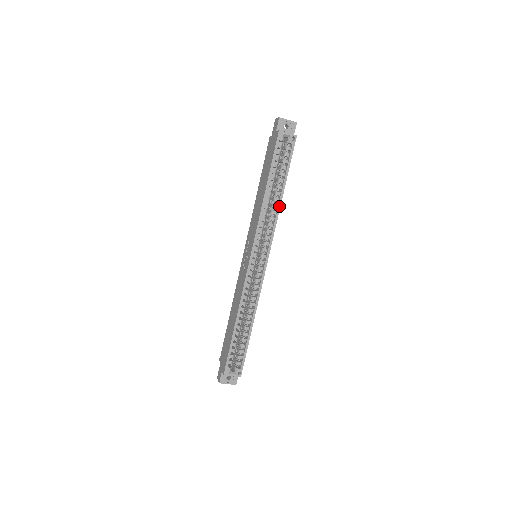
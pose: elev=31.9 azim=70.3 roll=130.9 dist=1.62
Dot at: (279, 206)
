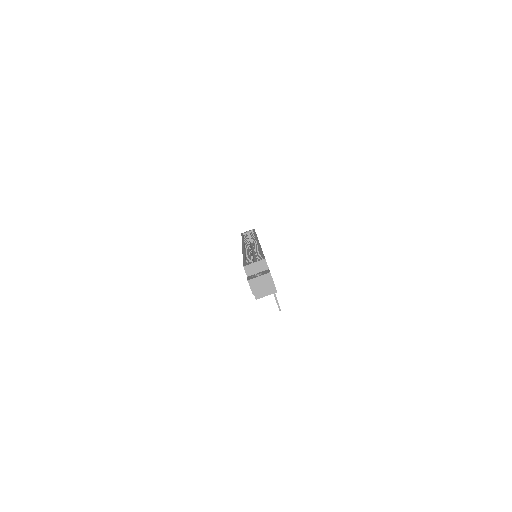
Dot at: occluded
